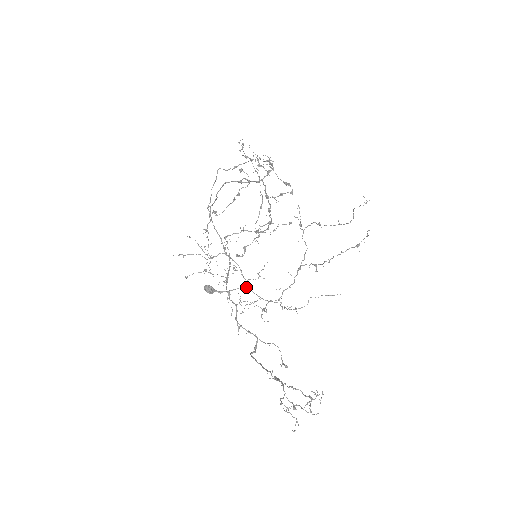
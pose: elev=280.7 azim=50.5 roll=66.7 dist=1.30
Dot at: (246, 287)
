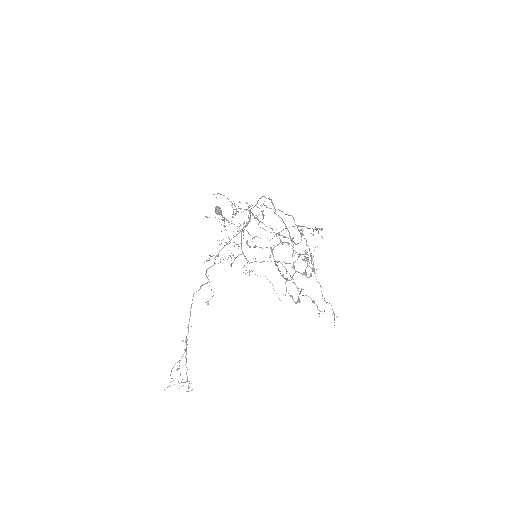
Dot at: occluded
